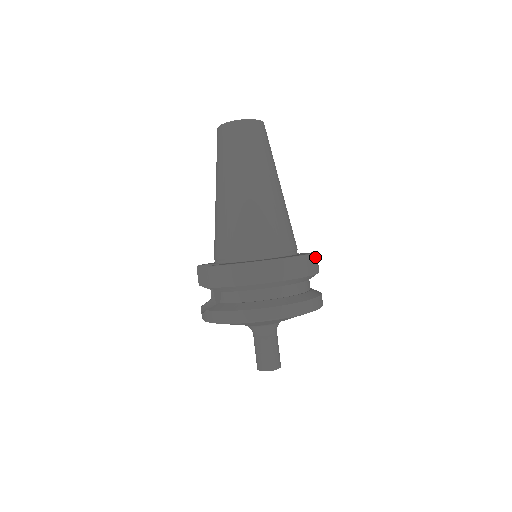
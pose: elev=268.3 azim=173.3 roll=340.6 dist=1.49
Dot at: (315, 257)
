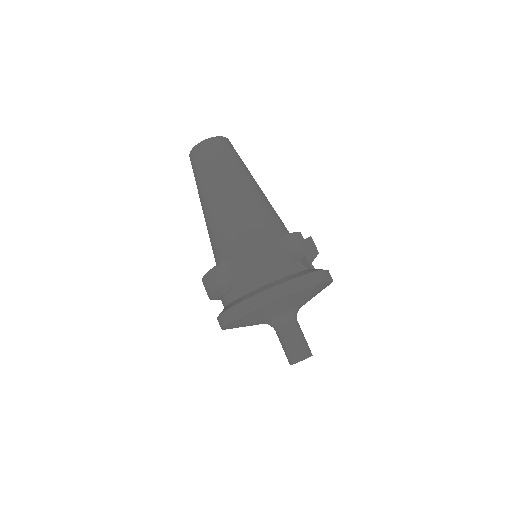
Dot at: (285, 239)
